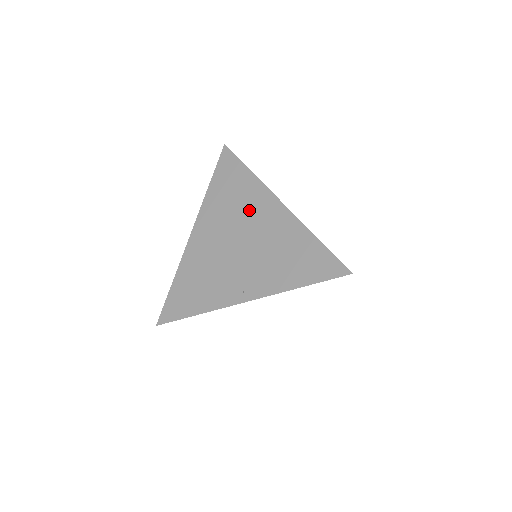
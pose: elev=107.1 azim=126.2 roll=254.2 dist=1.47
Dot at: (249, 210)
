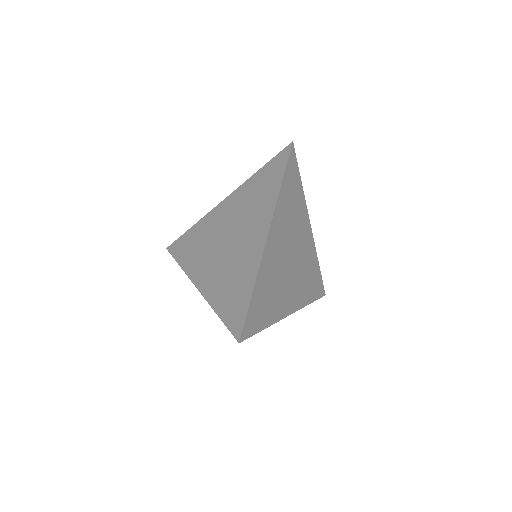
Dot at: (213, 228)
